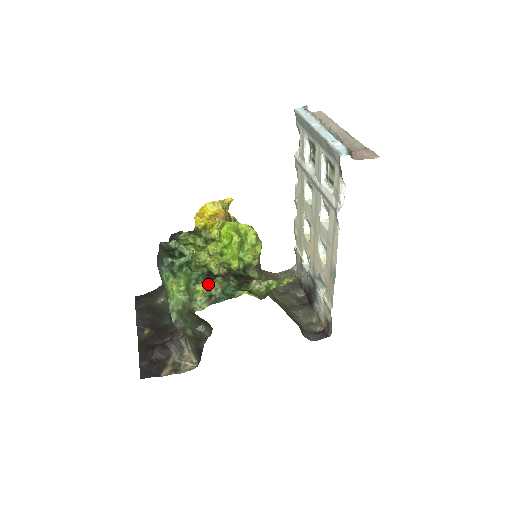
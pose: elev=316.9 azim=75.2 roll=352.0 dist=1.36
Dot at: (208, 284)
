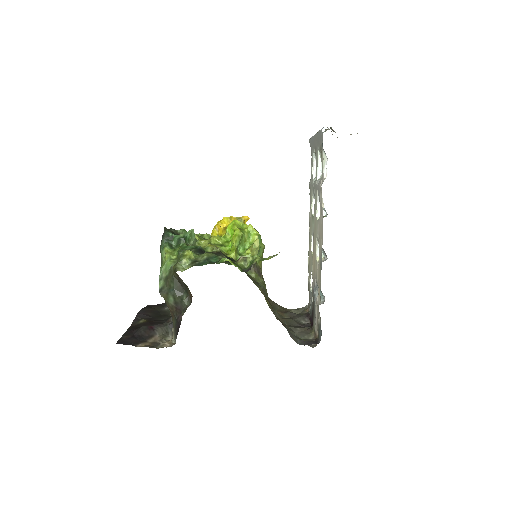
Dot at: (197, 254)
